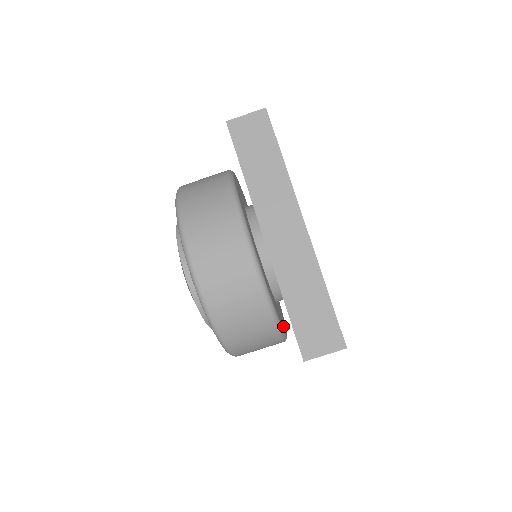
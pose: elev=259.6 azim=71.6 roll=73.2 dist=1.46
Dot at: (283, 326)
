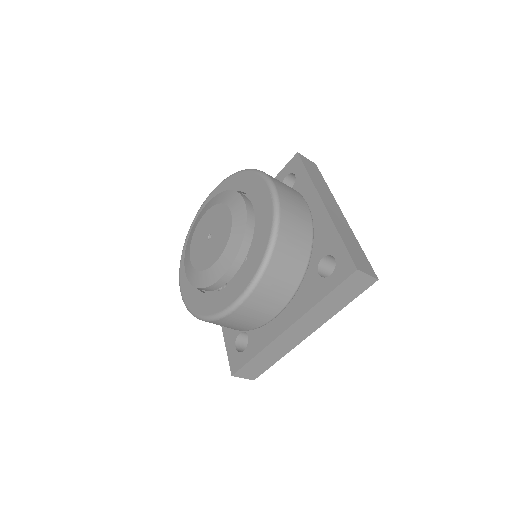
Dot at: occluded
